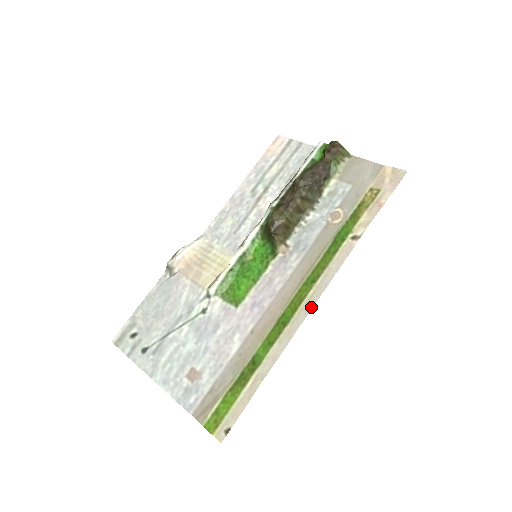
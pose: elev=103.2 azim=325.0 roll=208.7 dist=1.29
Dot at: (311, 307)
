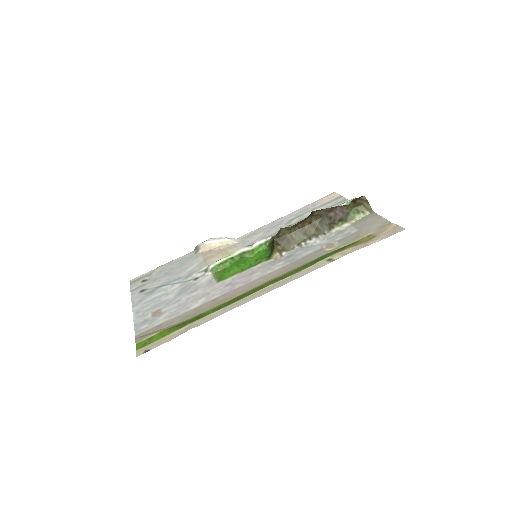
Dot at: (263, 294)
